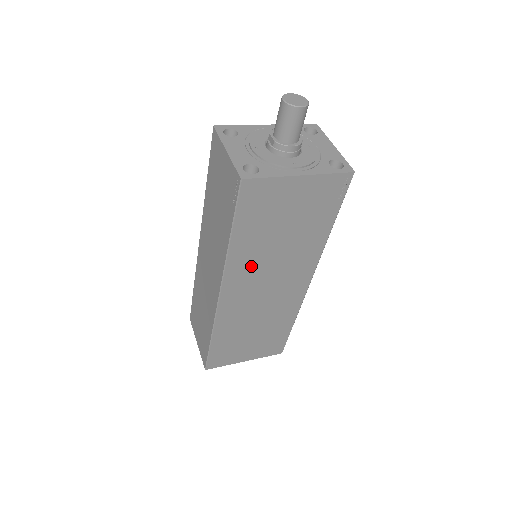
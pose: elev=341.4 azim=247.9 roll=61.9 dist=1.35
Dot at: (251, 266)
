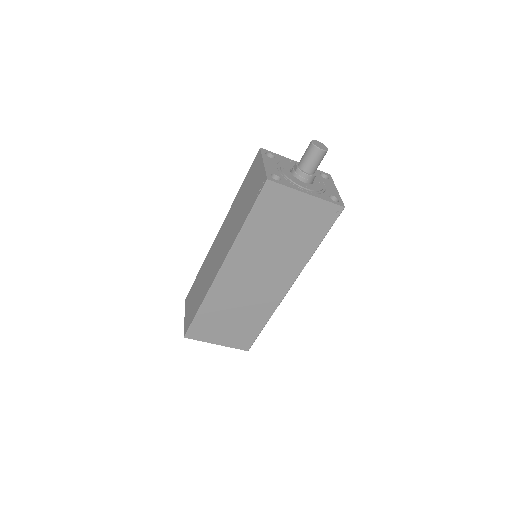
Dot at: (251, 253)
